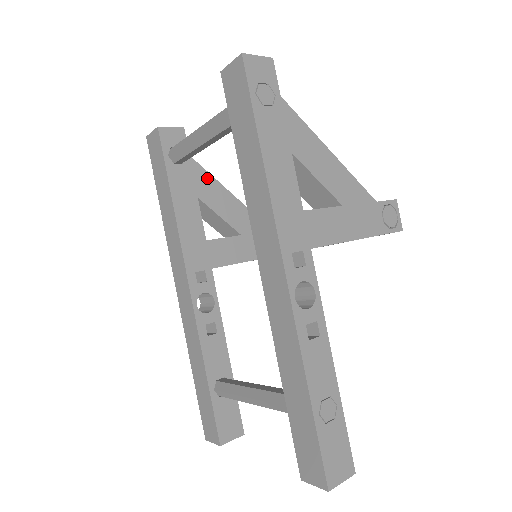
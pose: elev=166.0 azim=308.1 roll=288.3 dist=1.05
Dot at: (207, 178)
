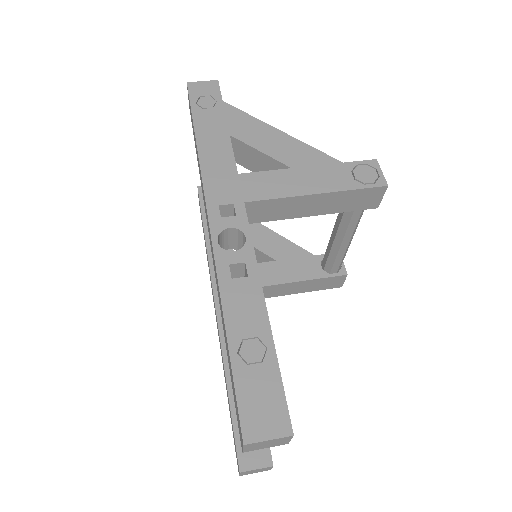
Dot at: occluded
